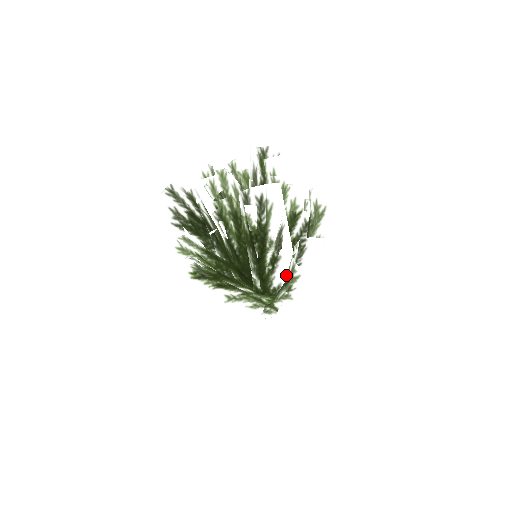
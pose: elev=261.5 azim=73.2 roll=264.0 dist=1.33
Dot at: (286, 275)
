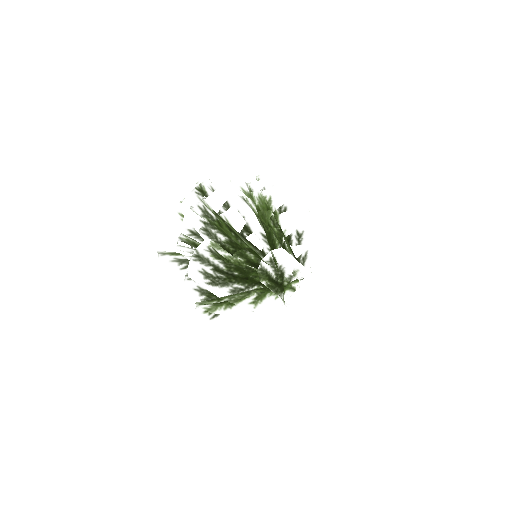
Dot at: (273, 280)
